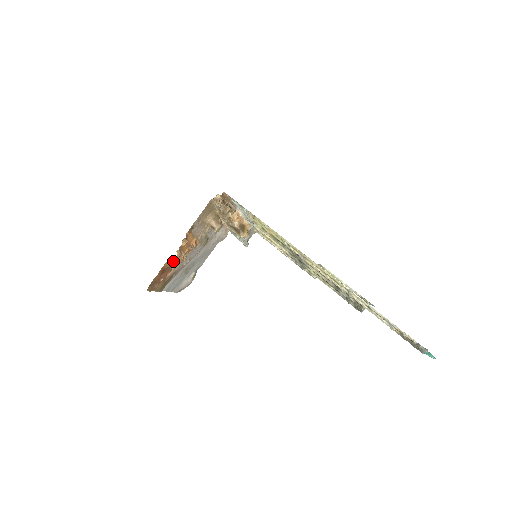
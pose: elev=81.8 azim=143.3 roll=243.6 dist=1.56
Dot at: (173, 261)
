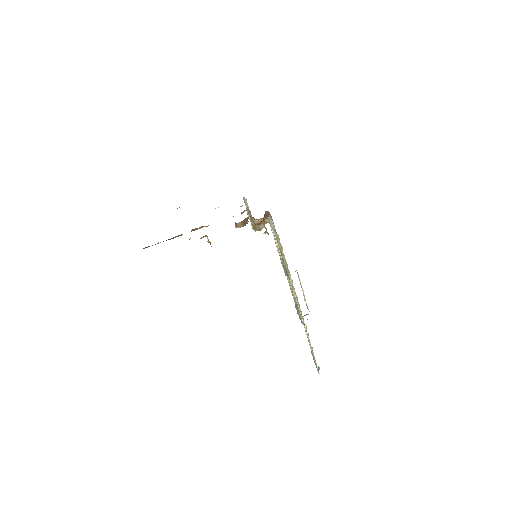
Dot at: (180, 235)
